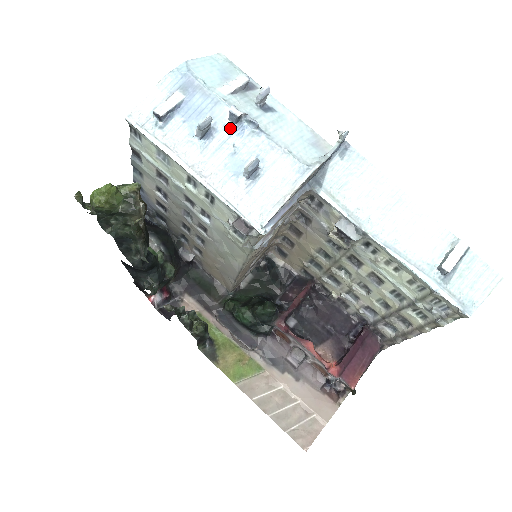
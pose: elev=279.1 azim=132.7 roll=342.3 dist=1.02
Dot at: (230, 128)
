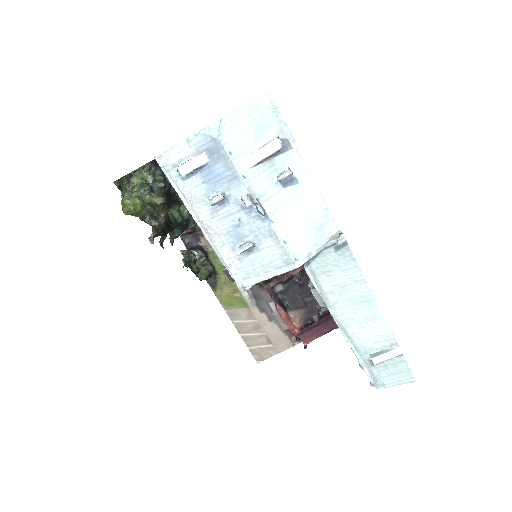
Dot at: (241, 205)
